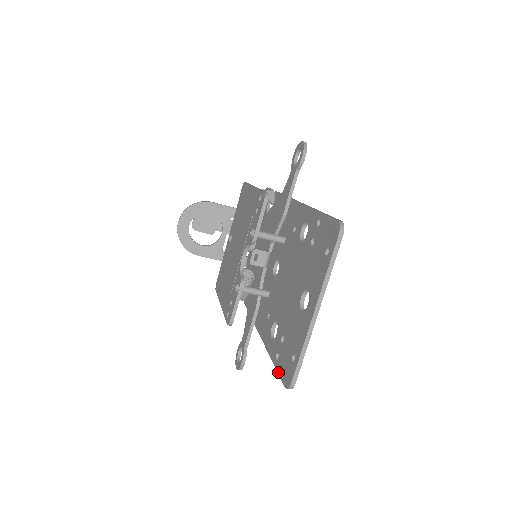
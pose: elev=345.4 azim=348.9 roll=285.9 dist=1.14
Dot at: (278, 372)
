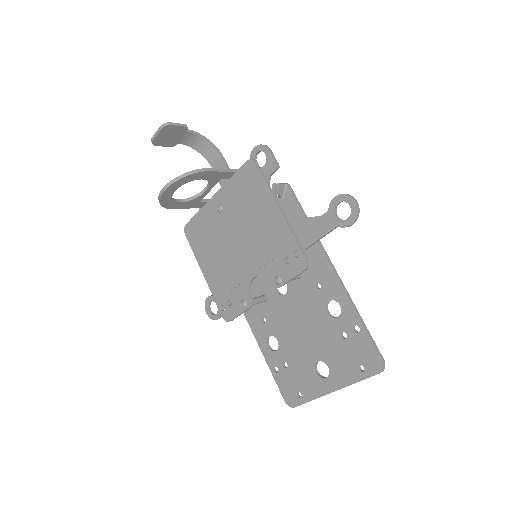
Dot at: (277, 383)
